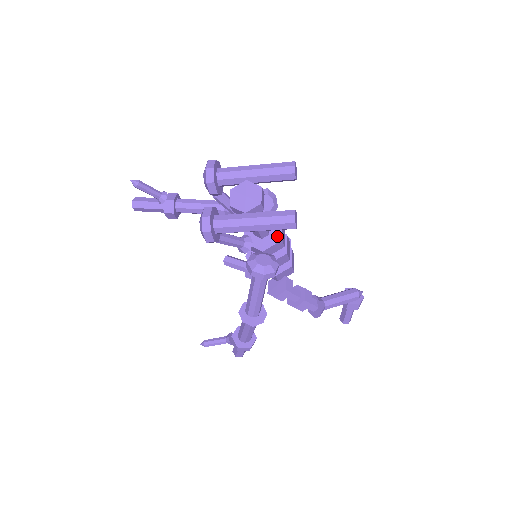
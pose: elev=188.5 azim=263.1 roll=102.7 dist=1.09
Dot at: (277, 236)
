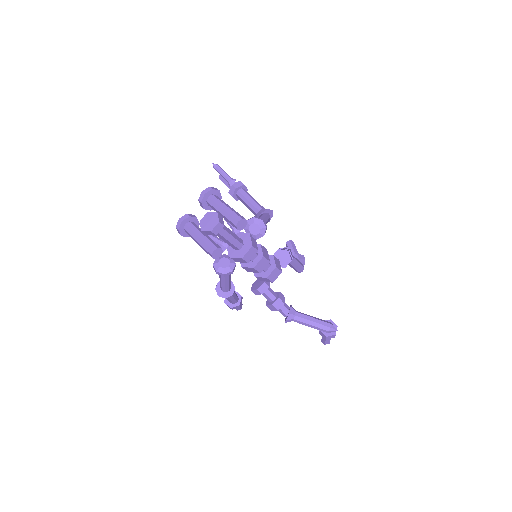
Dot at: (242, 254)
